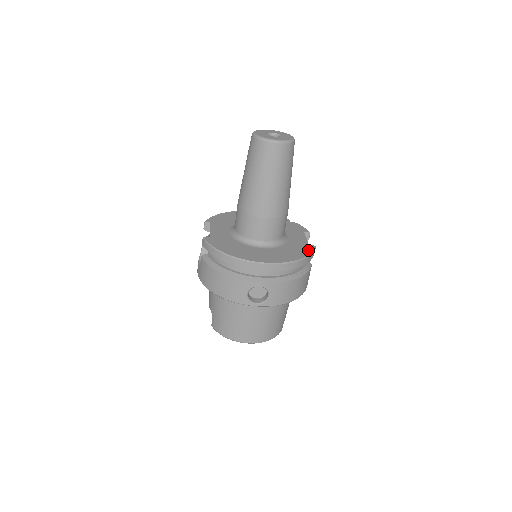
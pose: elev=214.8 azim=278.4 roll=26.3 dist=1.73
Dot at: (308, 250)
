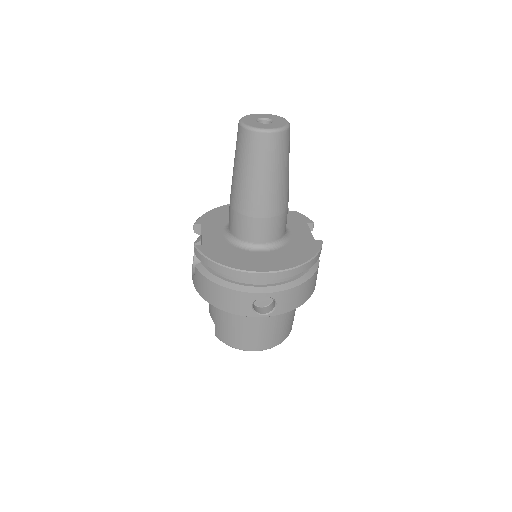
Dot at: (315, 247)
